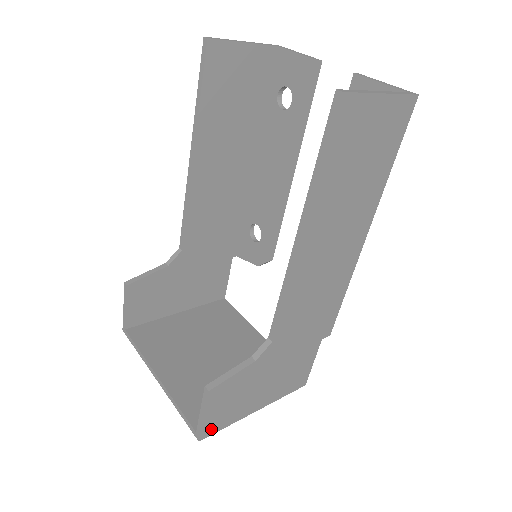
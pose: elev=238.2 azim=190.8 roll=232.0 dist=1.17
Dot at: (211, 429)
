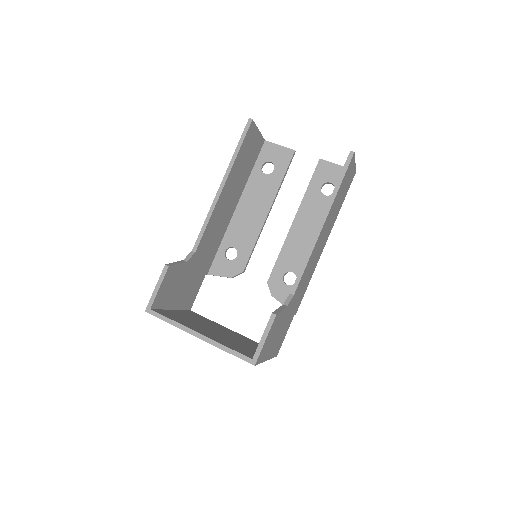
Dot at: (260, 358)
